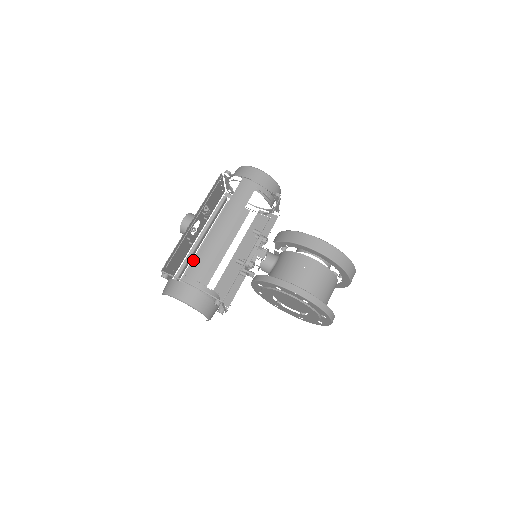
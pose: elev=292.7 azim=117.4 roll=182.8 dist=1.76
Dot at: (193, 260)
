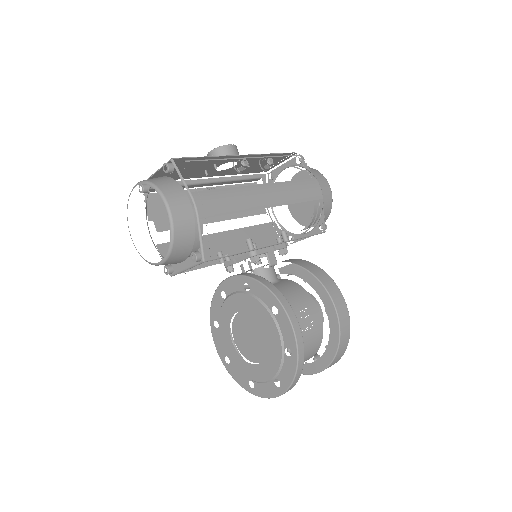
Dot at: occluded
